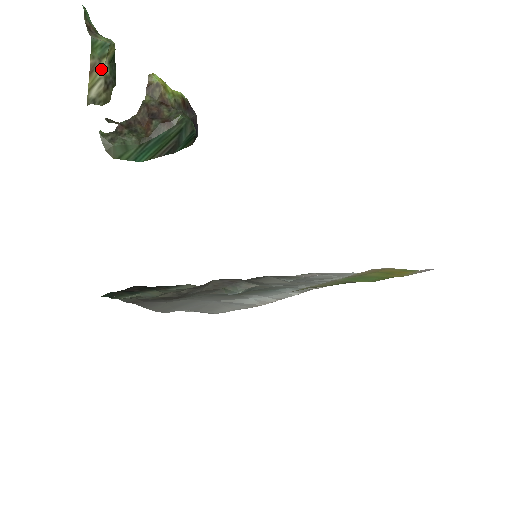
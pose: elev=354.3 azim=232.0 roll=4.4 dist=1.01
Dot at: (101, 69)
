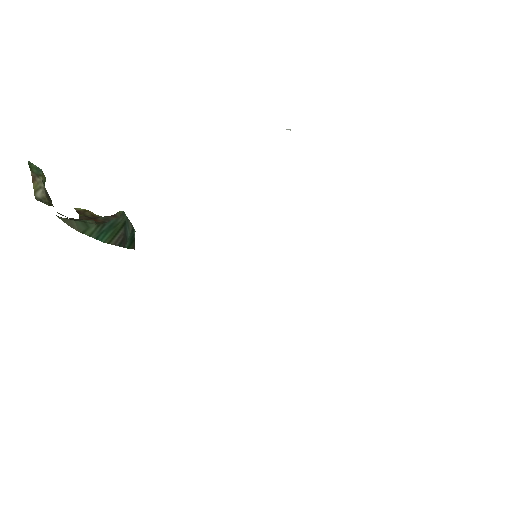
Dot at: (40, 182)
